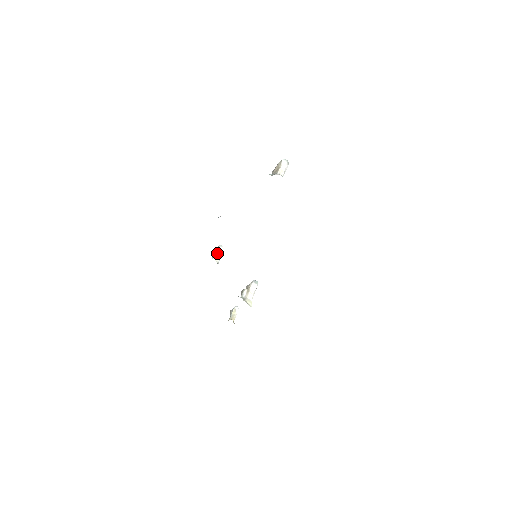
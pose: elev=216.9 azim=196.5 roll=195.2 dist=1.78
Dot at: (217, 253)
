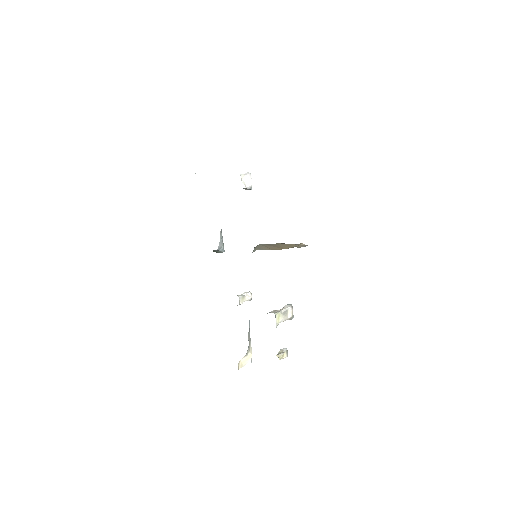
Dot at: (241, 294)
